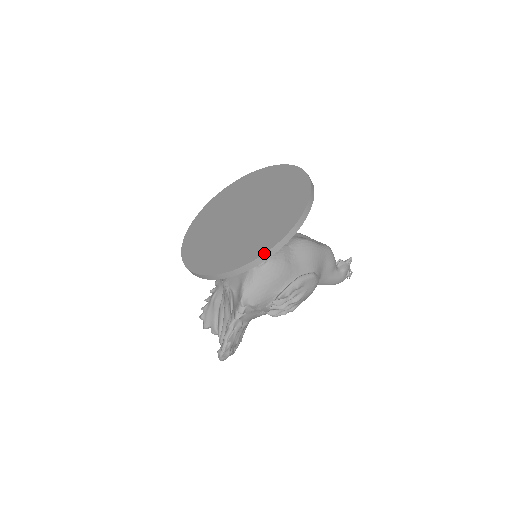
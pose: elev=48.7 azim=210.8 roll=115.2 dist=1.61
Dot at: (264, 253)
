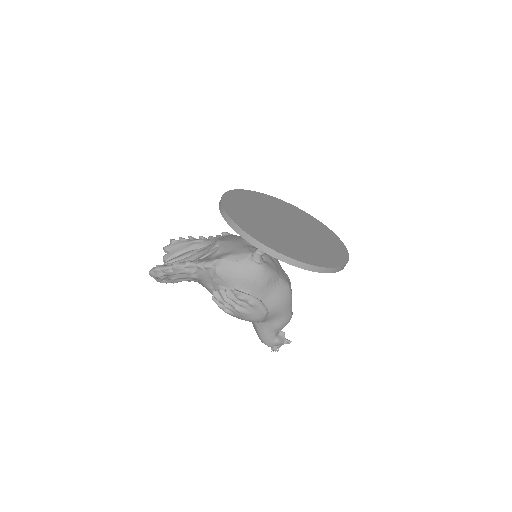
Dot at: (277, 251)
